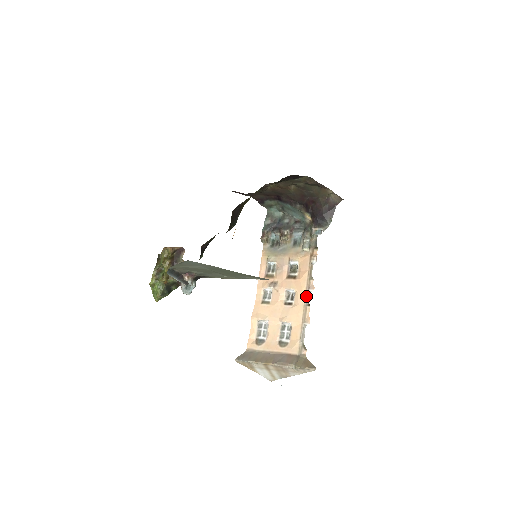
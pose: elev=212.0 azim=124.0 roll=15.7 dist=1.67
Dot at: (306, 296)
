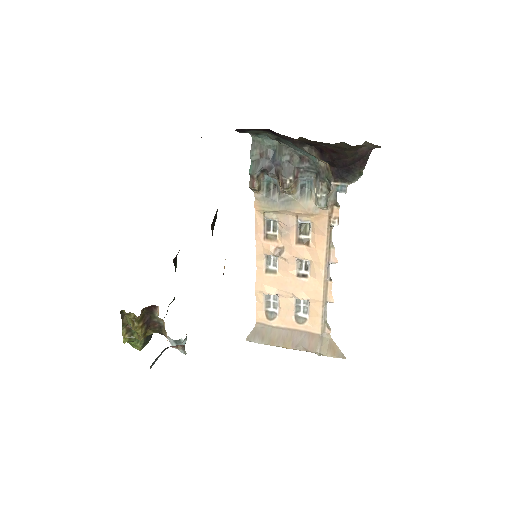
Dot at: (326, 270)
